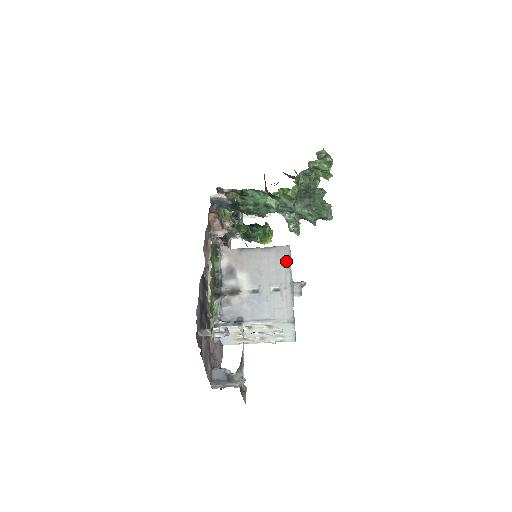
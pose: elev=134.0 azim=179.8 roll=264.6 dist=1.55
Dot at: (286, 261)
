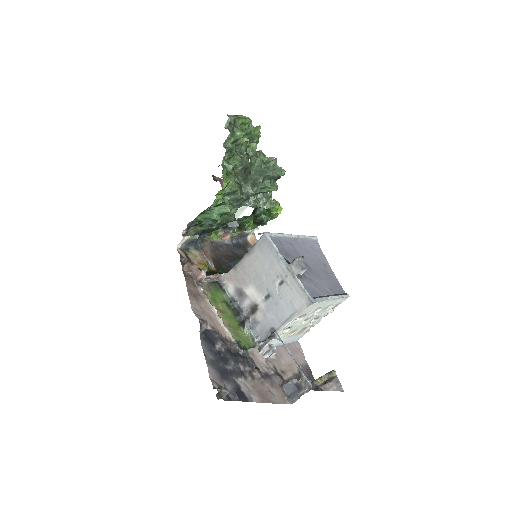
Dot at: (271, 250)
